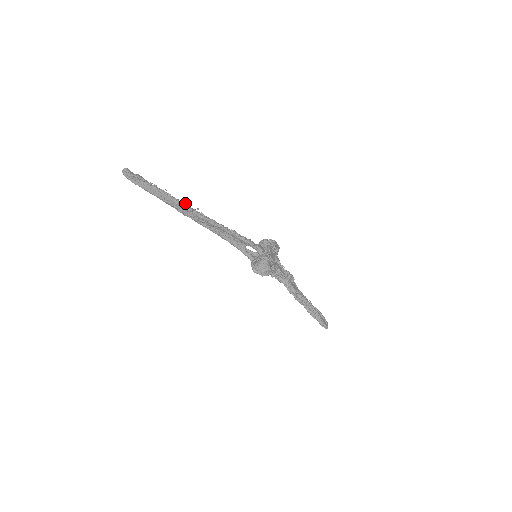
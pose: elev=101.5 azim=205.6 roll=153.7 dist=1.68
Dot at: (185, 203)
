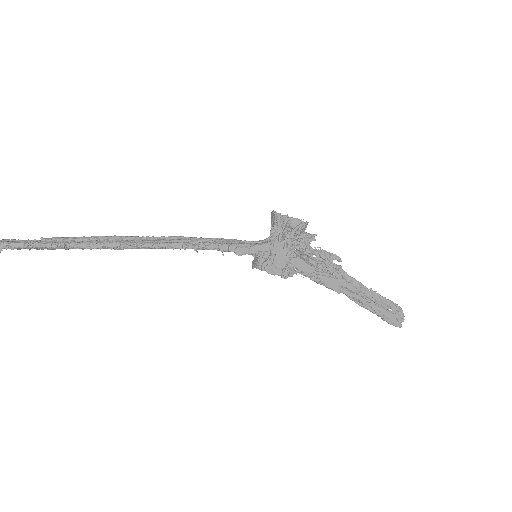
Dot at: (95, 244)
